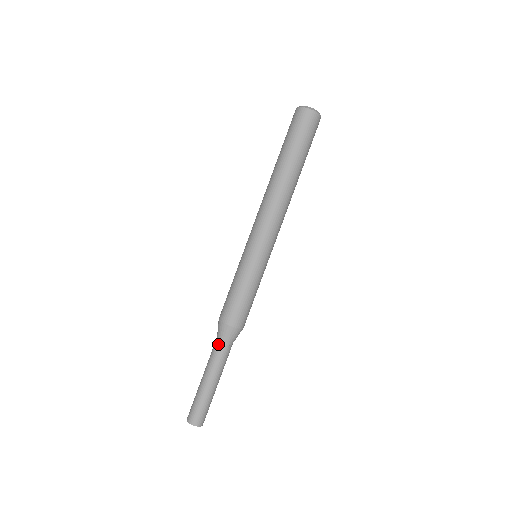
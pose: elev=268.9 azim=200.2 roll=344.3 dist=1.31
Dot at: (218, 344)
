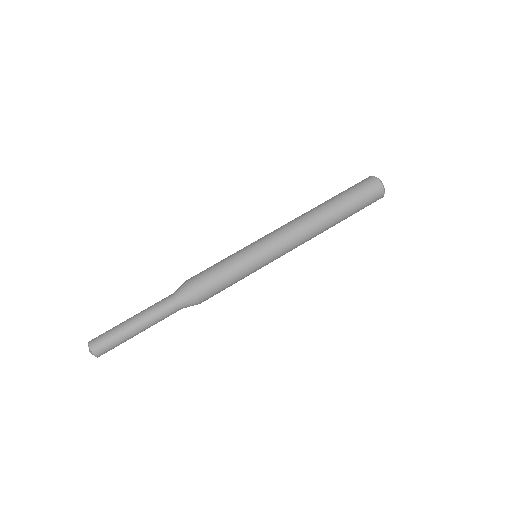
Dot at: (168, 296)
